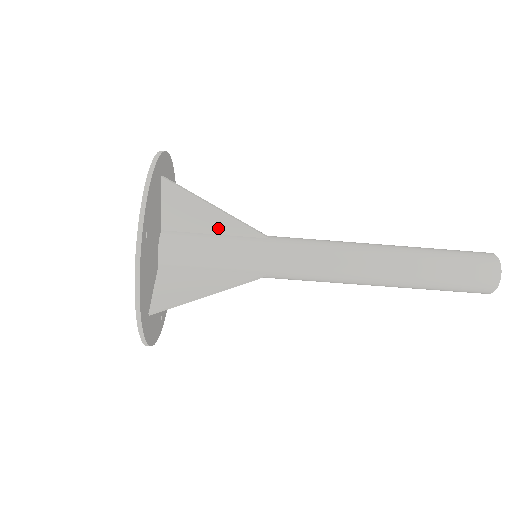
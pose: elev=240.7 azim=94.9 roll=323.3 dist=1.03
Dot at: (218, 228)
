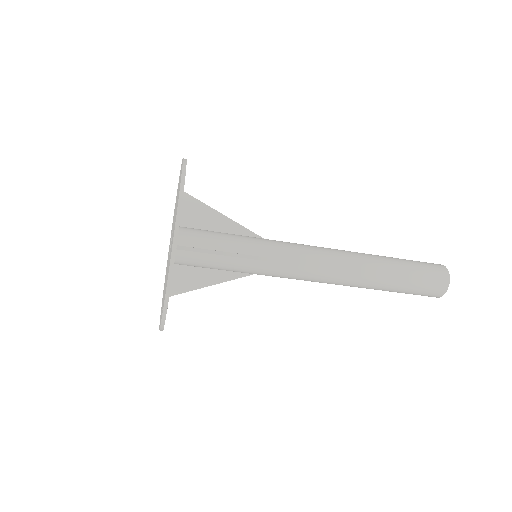
Dot at: occluded
